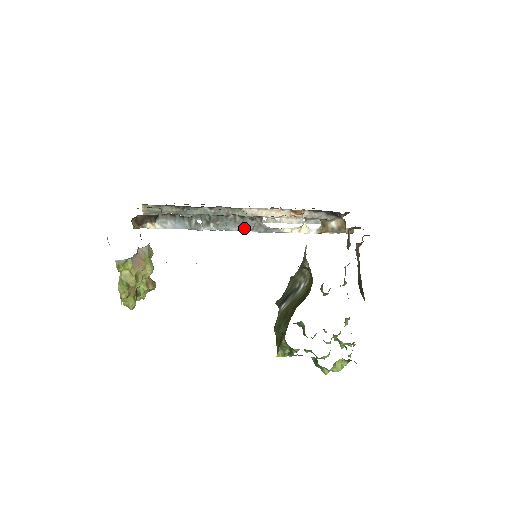
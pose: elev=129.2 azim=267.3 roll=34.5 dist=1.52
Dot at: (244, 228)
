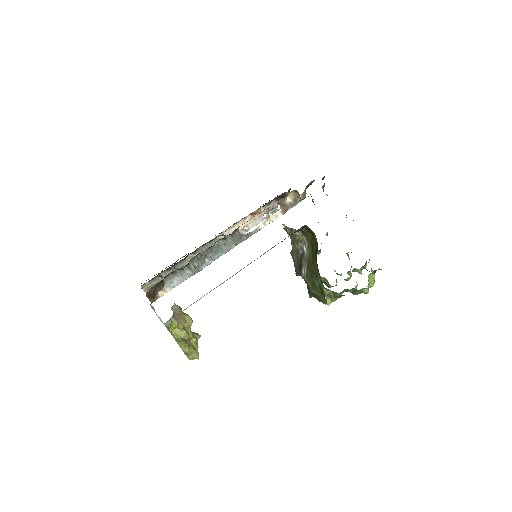
Dot at: (231, 246)
